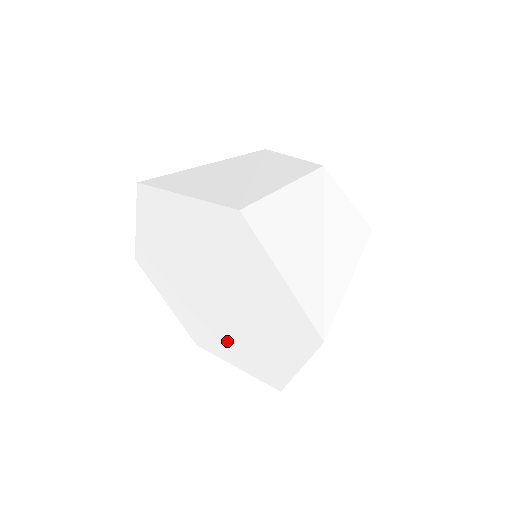
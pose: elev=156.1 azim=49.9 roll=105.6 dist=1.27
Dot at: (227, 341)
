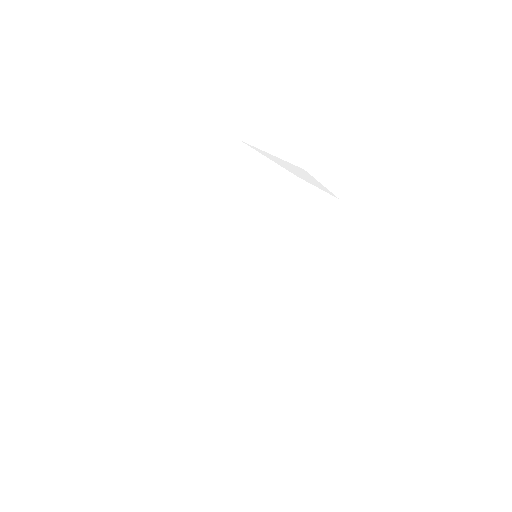
Dot at: occluded
